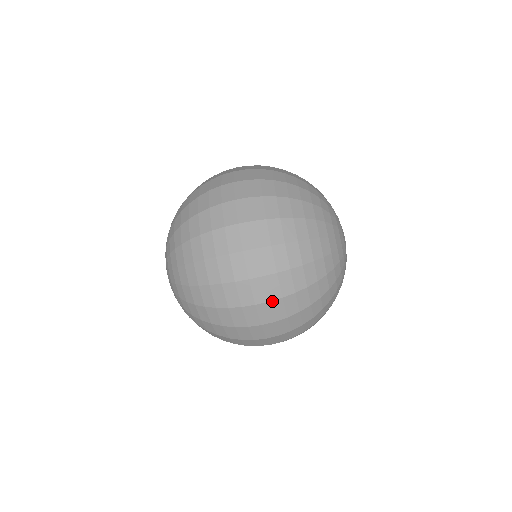
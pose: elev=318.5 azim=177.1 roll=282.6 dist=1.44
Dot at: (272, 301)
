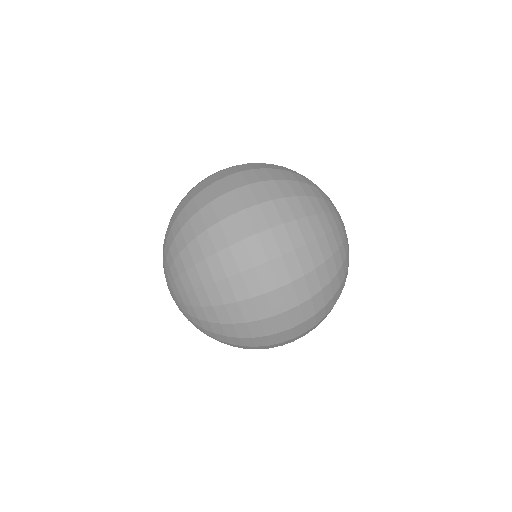
Dot at: (273, 228)
